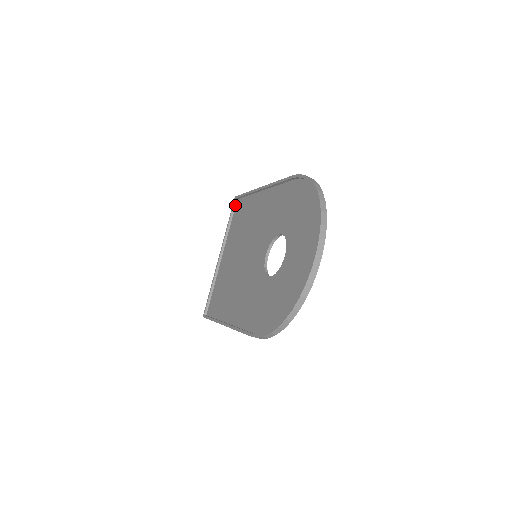
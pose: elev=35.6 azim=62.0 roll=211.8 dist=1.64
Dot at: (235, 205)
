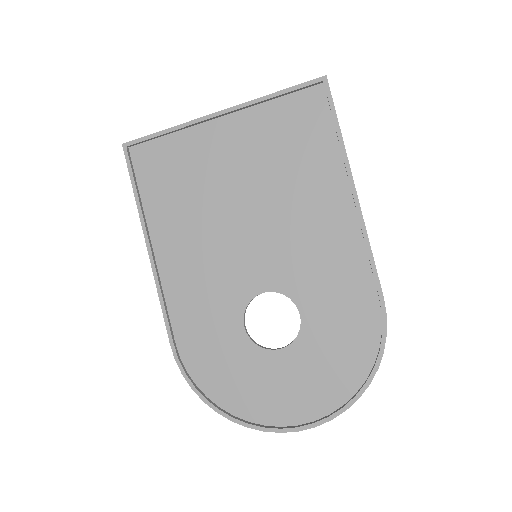
Dot at: (312, 85)
